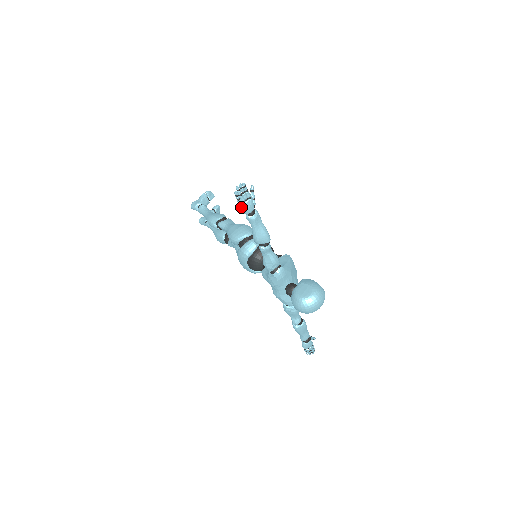
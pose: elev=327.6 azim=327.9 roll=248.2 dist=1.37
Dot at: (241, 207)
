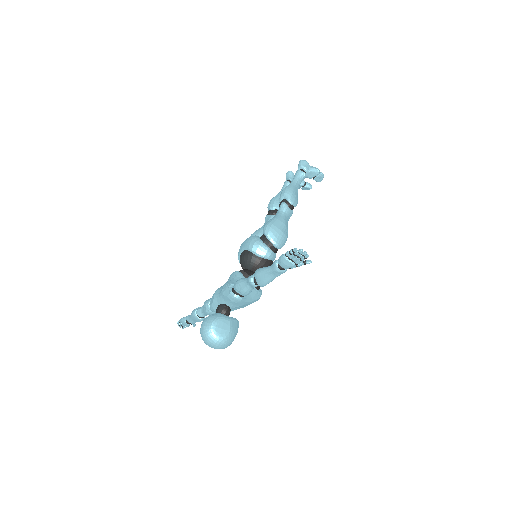
Dot at: (283, 256)
